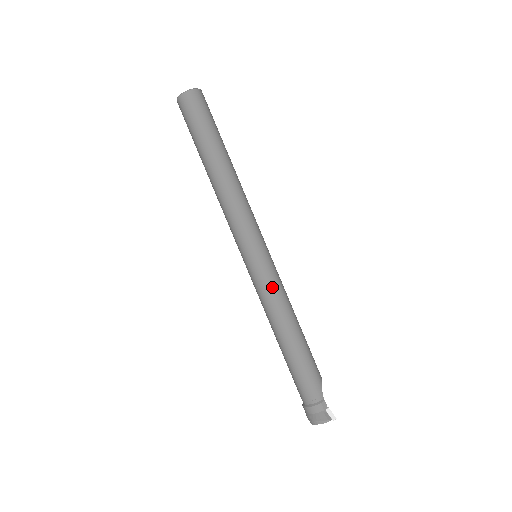
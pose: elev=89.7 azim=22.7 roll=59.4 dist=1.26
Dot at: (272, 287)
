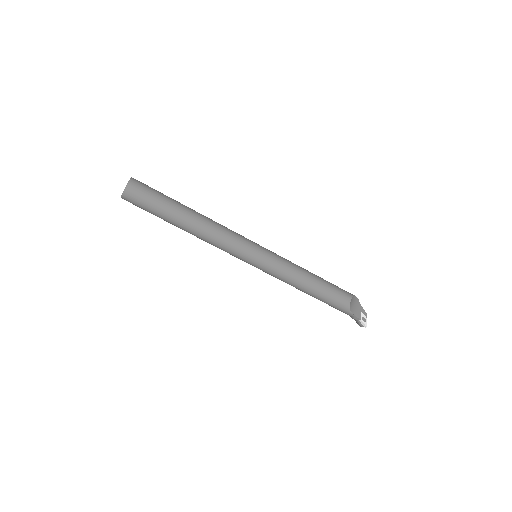
Dot at: (276, 277)
